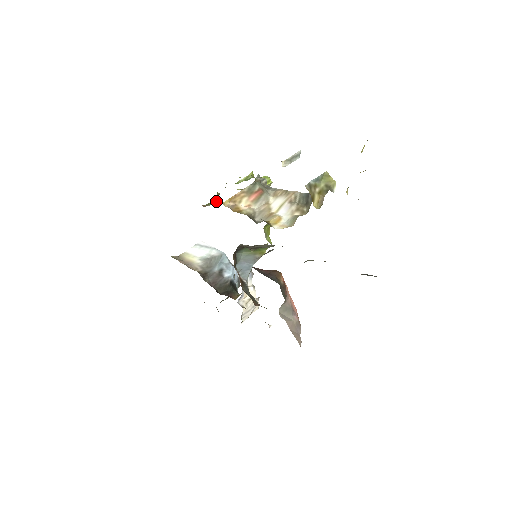
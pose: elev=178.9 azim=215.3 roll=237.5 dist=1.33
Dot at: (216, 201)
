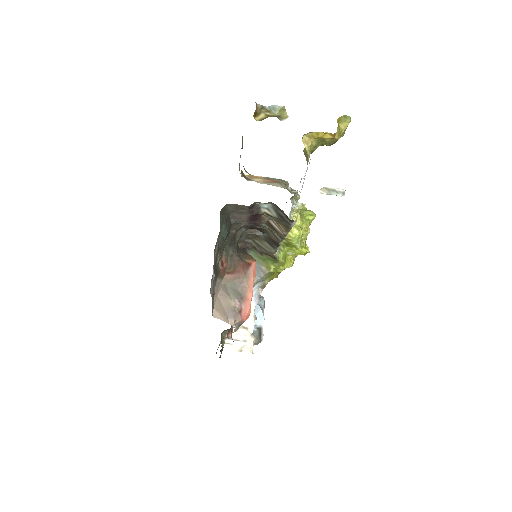
Dot at: occluded
